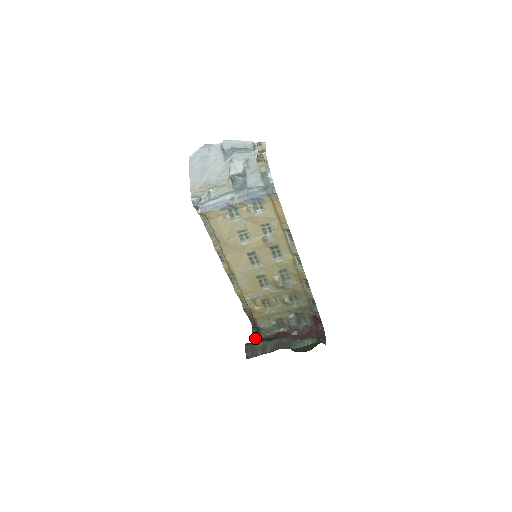
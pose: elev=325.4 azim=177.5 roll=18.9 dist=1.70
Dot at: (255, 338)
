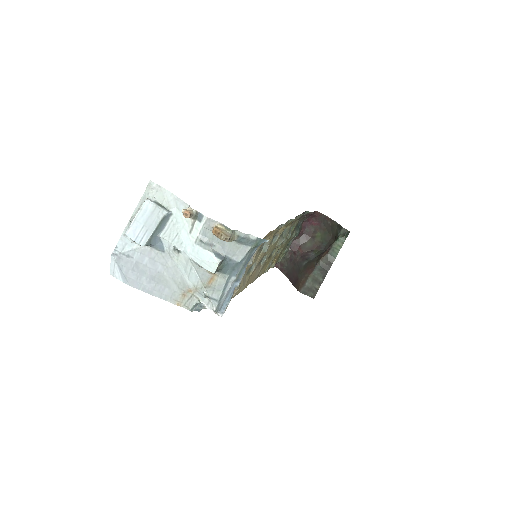
Dot at: (278, 267)
